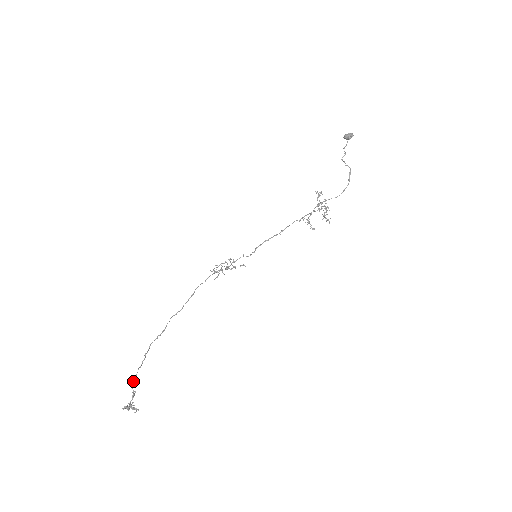
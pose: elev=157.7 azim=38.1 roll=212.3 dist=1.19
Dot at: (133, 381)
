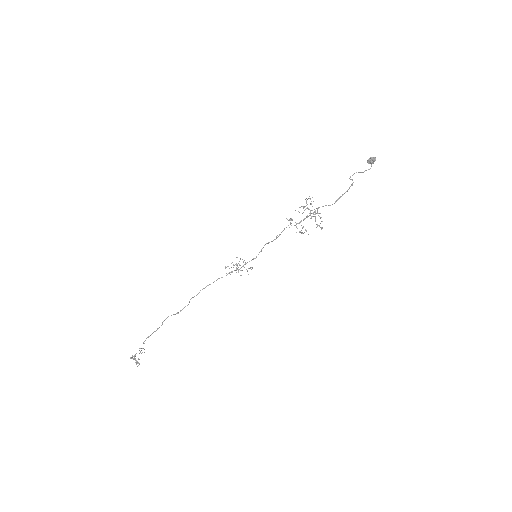
Dot at: occluded
